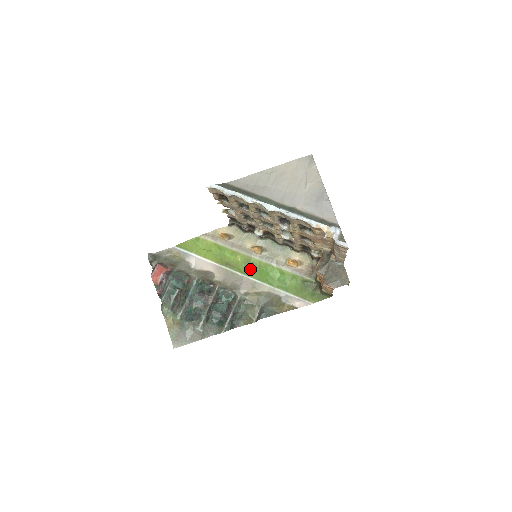
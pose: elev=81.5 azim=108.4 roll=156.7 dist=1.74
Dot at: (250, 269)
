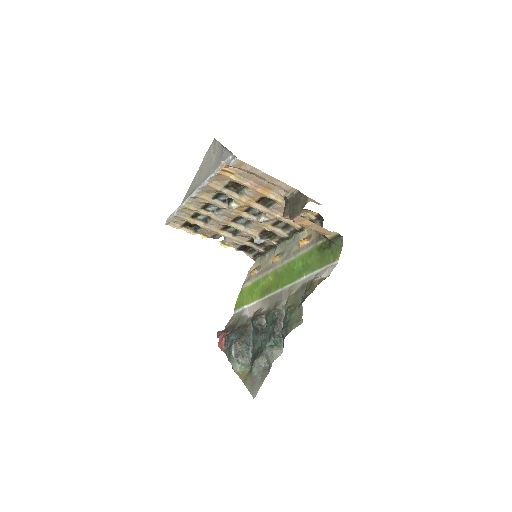
Dot at: (281, 279)
